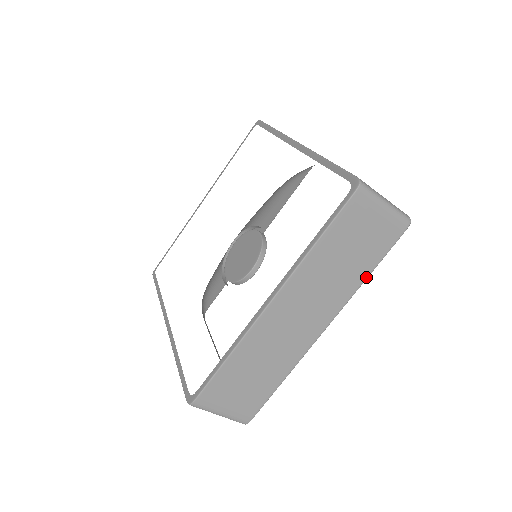
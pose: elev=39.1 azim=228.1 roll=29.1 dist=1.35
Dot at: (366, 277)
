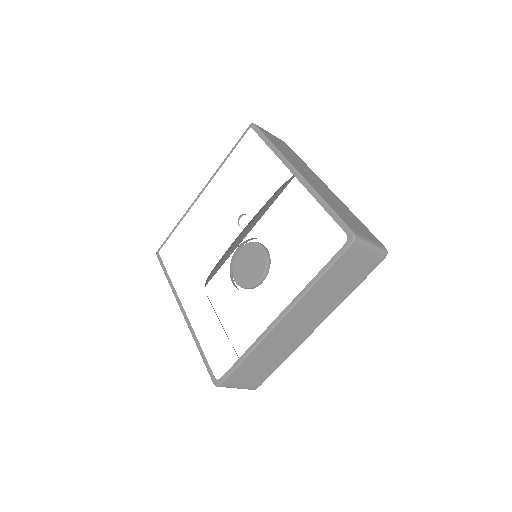
Dot at: (351, 292)
